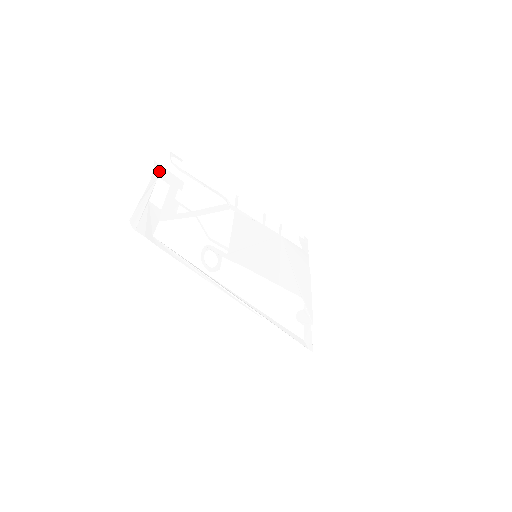
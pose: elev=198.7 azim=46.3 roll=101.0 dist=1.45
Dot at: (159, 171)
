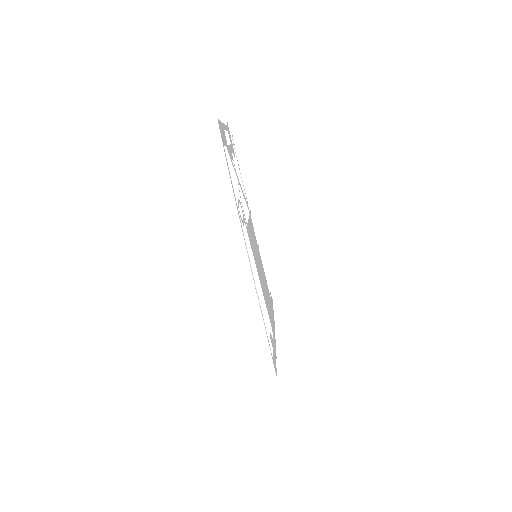
Dot at: (228, 130)
